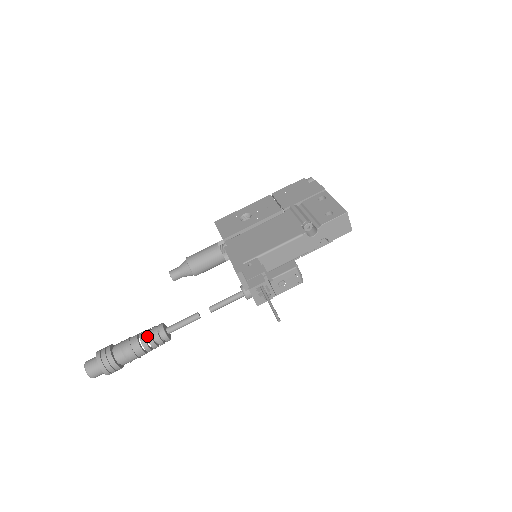
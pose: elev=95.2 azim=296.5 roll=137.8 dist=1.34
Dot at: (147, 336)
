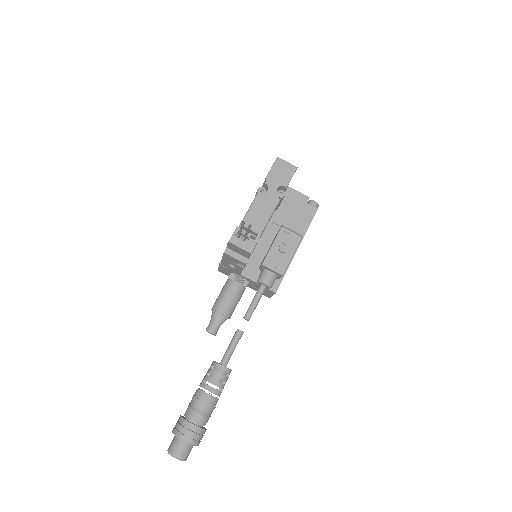
Dot at: (204, 378)
